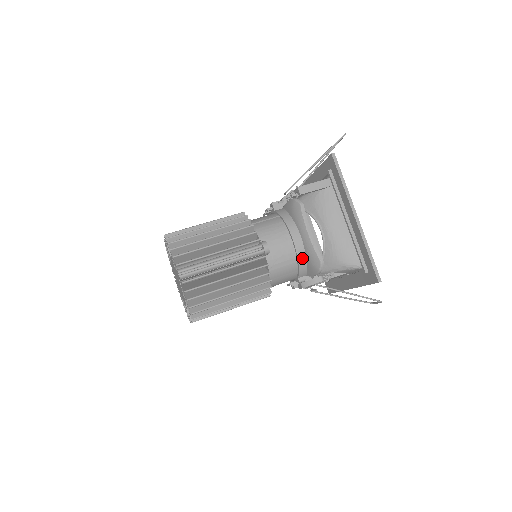
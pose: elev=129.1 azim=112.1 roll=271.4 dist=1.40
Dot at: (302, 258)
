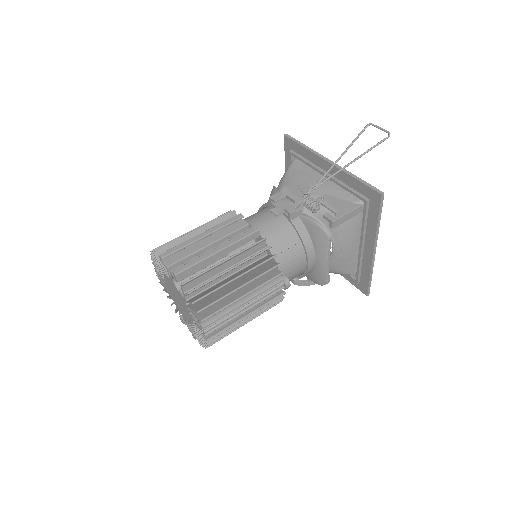
Dot at: (308, 273)
